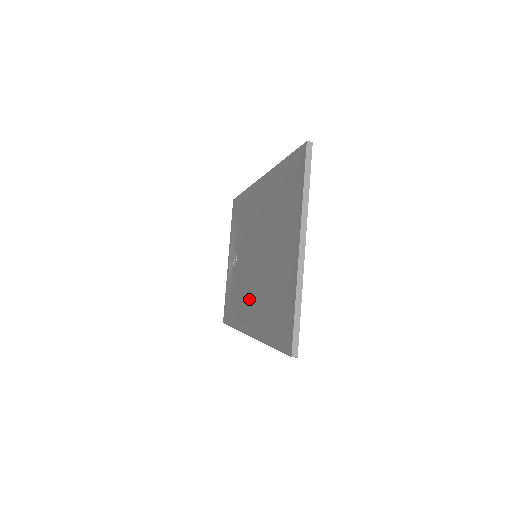
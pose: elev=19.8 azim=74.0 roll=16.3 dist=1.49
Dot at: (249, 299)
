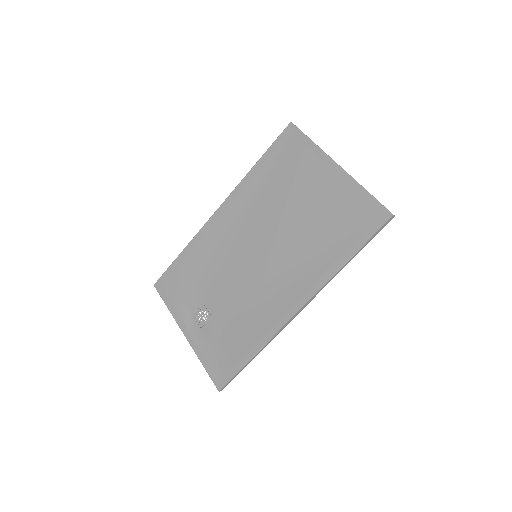
Dot at: (273, 291)
